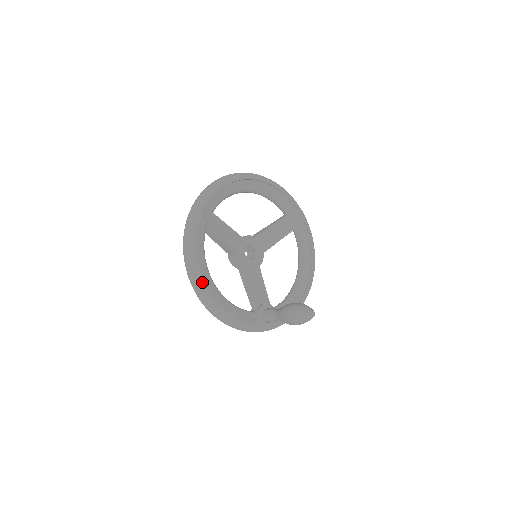
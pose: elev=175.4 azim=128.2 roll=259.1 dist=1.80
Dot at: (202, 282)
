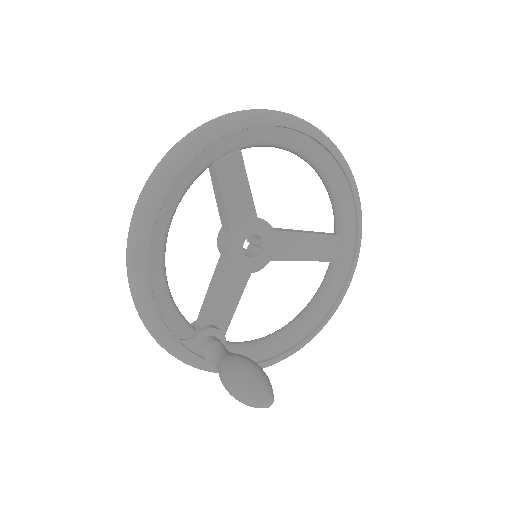
Dot at: (146, 230)
